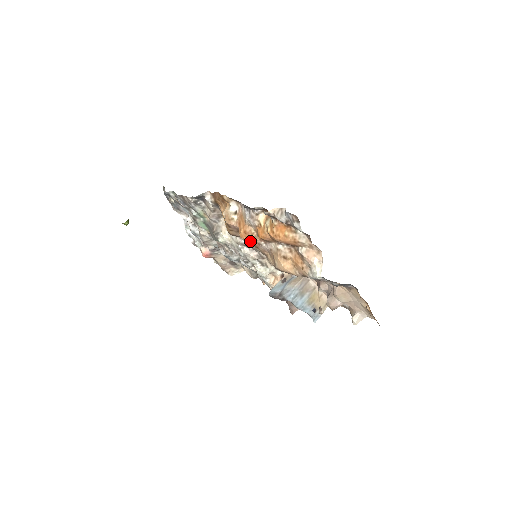
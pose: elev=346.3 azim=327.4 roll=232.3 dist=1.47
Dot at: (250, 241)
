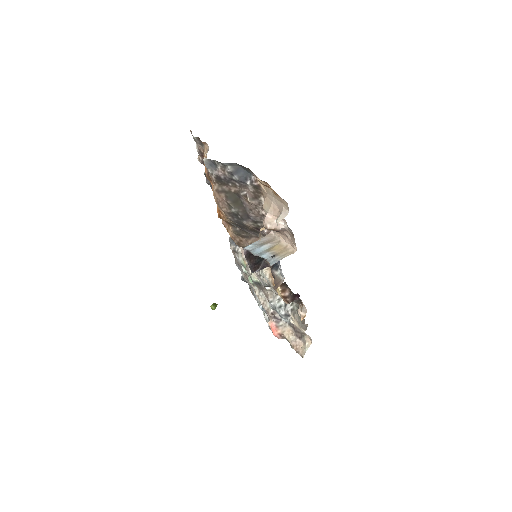
Dot at: (224, 217)
